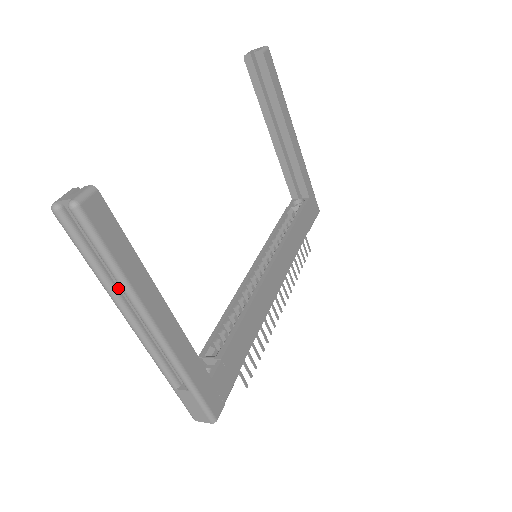
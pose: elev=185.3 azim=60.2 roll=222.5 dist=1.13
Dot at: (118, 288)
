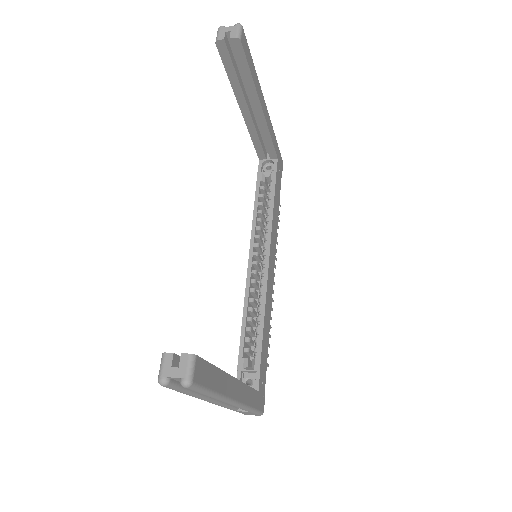
Dot at: occluded
